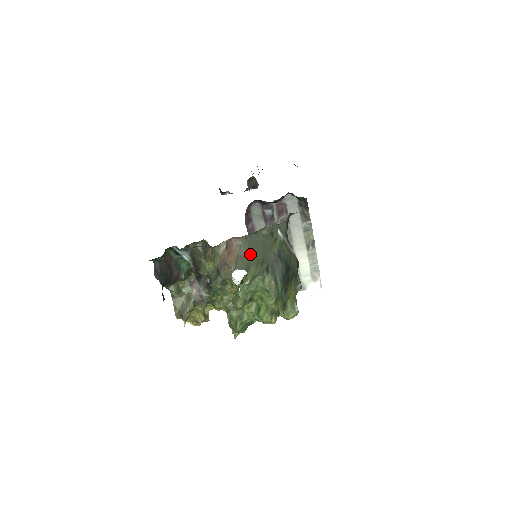
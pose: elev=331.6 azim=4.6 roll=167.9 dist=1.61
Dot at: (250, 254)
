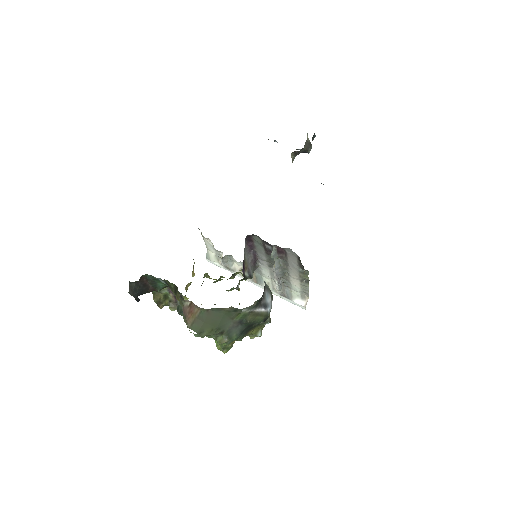
Dot at: (207, 322)
